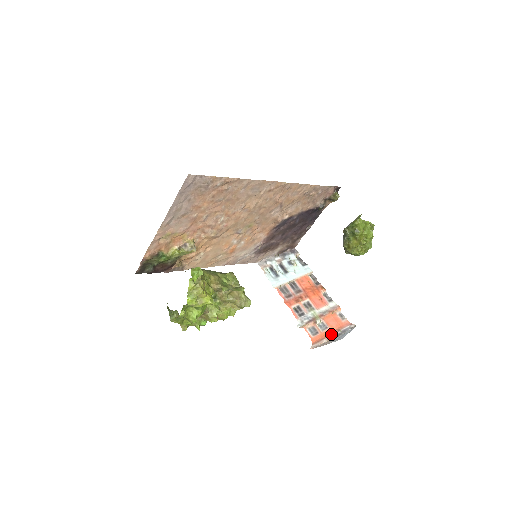
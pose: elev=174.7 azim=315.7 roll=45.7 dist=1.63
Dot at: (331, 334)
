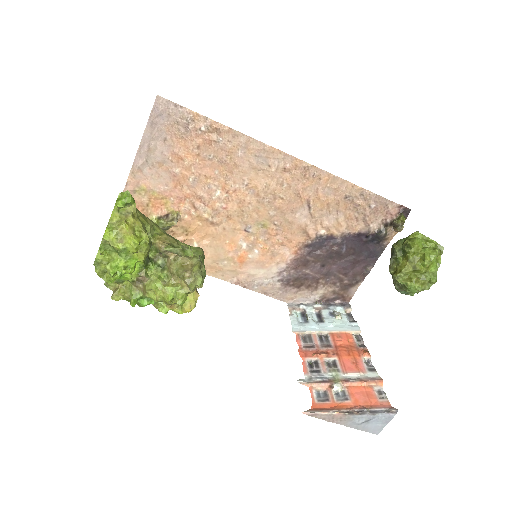
Dot at: (349, 408)
